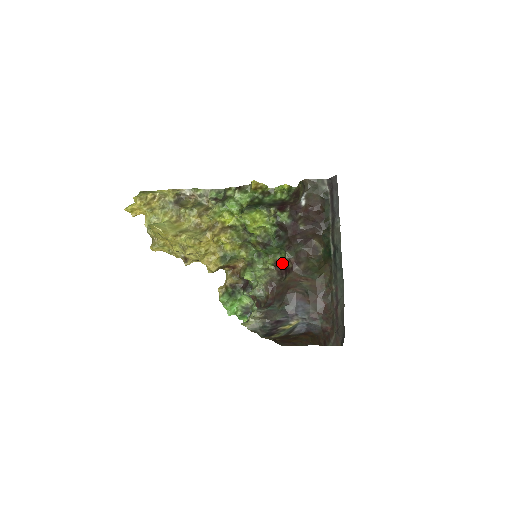
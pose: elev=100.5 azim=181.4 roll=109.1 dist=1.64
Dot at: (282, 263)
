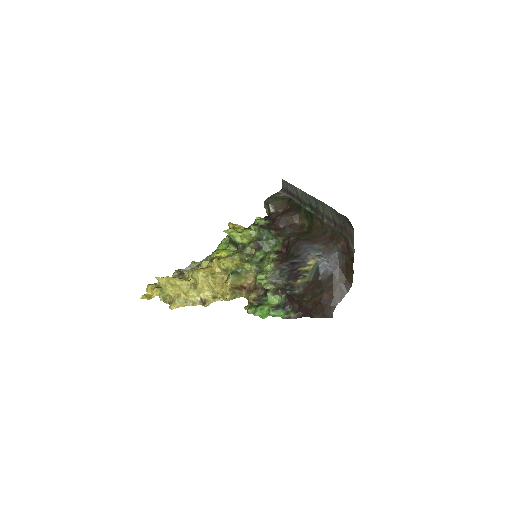
Dot at: (281, 250)
